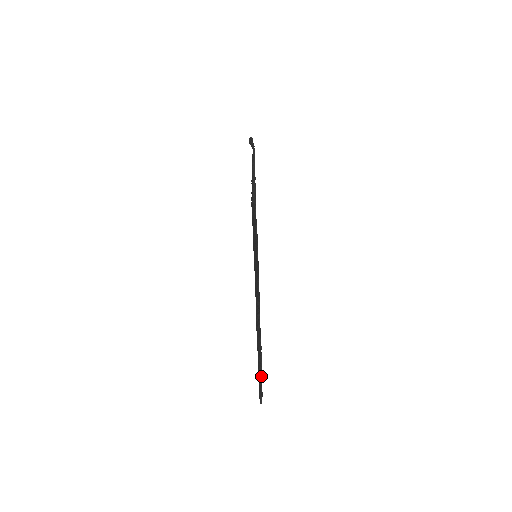
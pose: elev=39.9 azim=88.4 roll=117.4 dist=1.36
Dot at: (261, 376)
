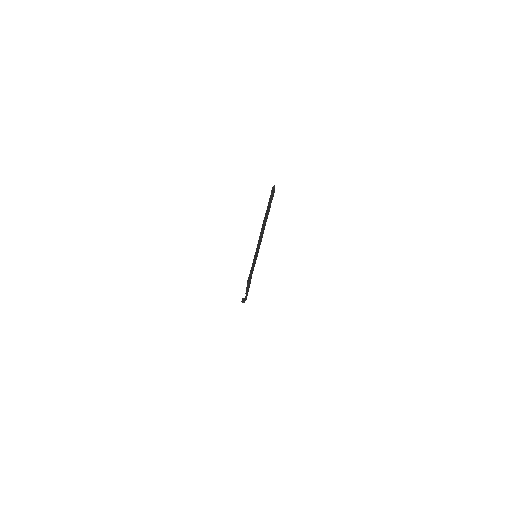
Dot at: occluded
